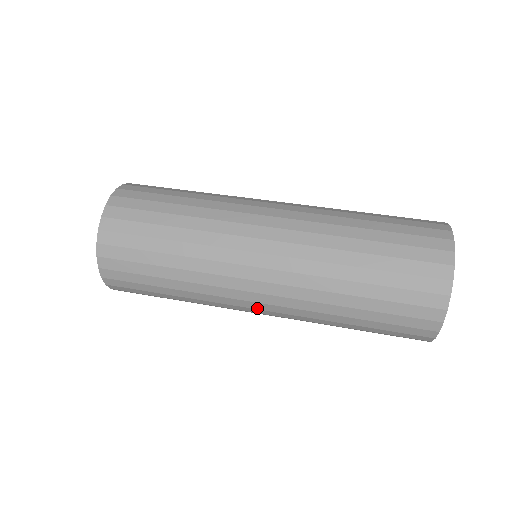
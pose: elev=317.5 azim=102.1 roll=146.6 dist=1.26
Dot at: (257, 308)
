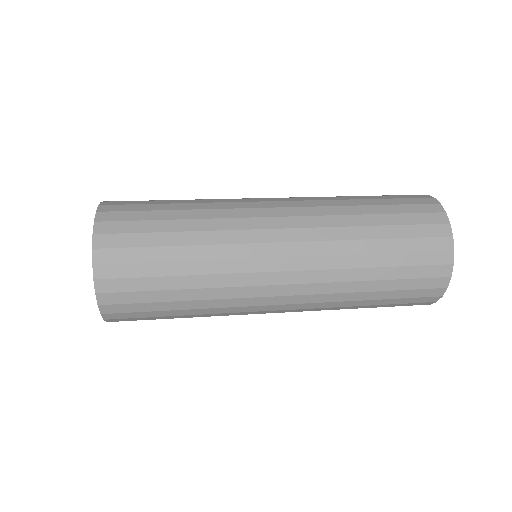
Dot at: occluded
